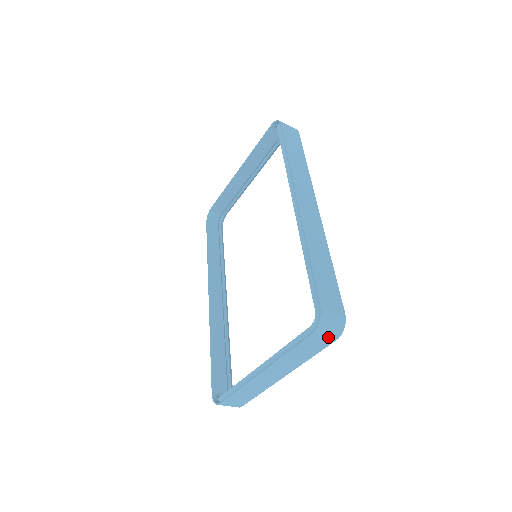
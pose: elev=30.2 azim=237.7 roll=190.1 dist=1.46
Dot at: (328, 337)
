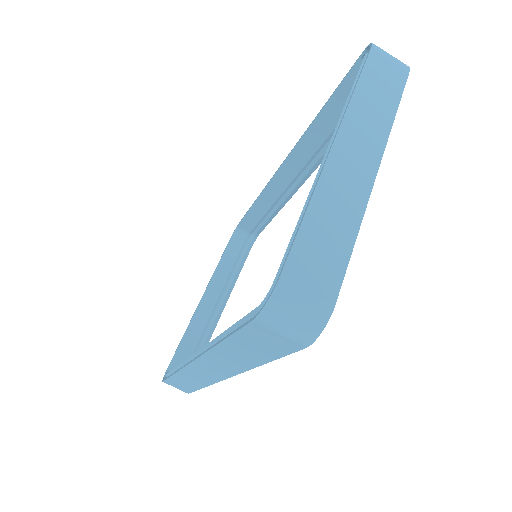
Dot at: (395, 63)
